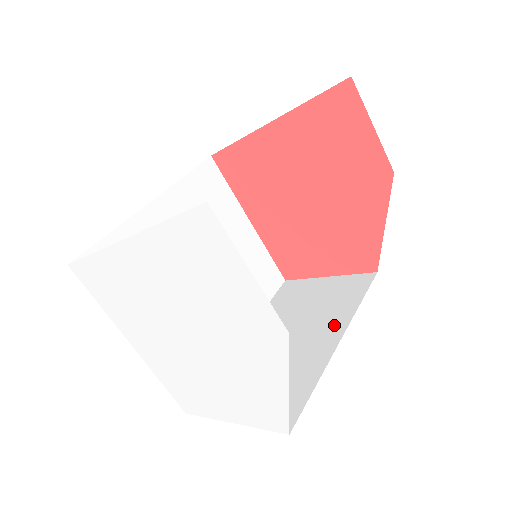
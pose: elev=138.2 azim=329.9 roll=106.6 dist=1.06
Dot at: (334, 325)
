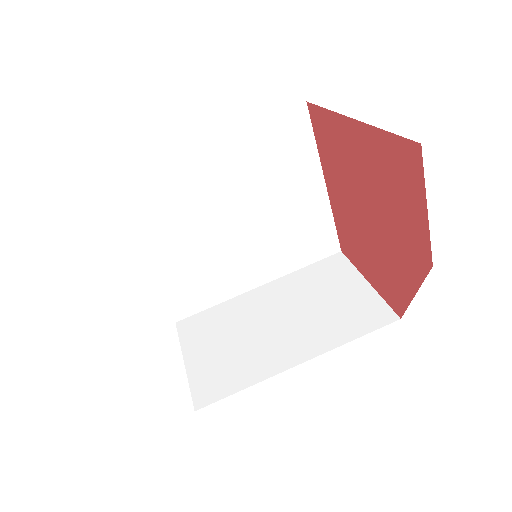
Dot at: (313, 343)
